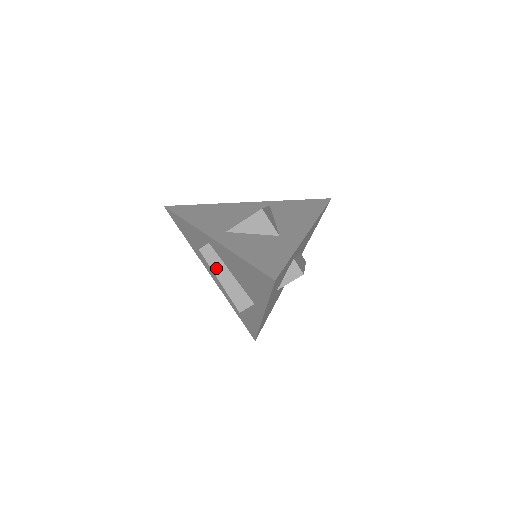
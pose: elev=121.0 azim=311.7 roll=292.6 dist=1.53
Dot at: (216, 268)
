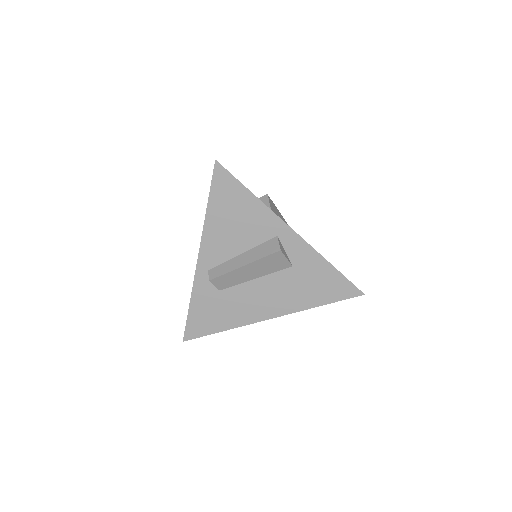
Dot at: (231, 267)
